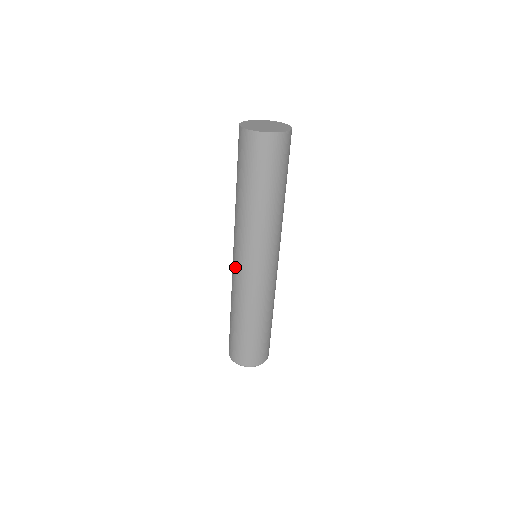
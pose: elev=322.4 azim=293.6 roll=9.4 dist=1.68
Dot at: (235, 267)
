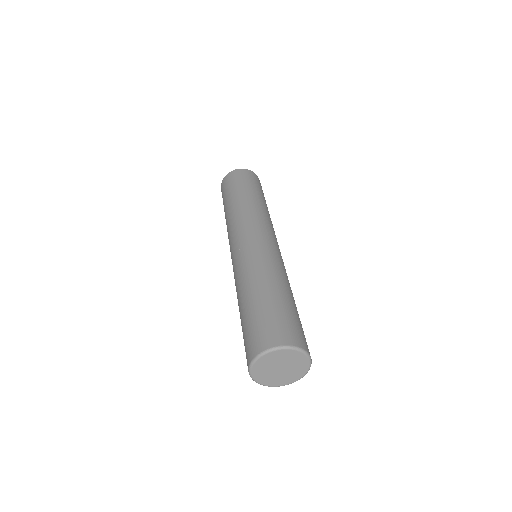
Dot at: (246, 244)
